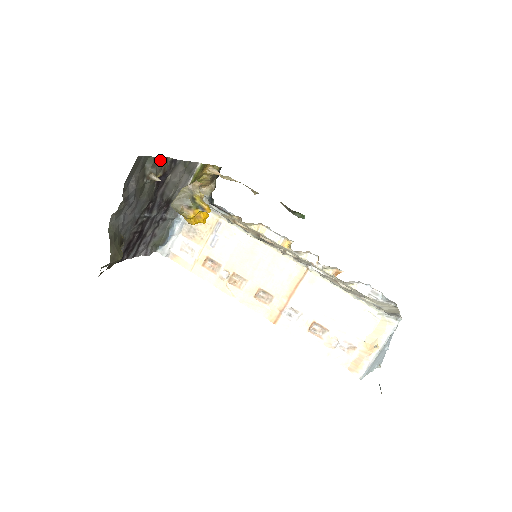
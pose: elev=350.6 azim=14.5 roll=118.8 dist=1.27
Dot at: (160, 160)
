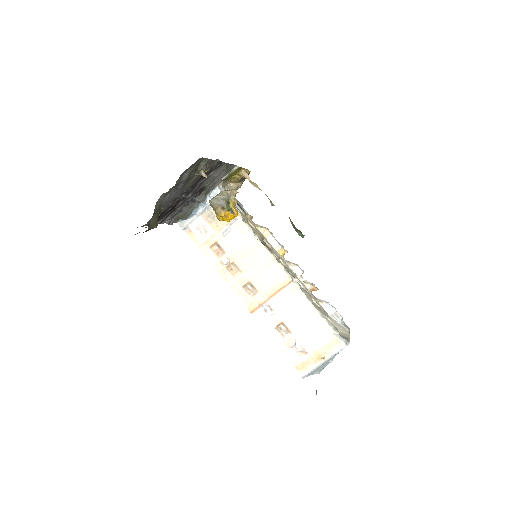
Dot at: (212, 161)
